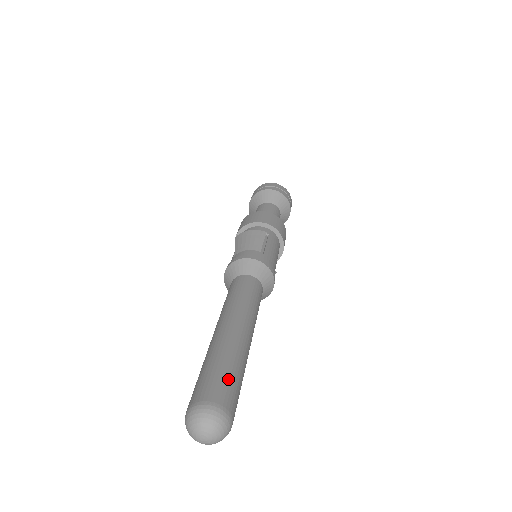
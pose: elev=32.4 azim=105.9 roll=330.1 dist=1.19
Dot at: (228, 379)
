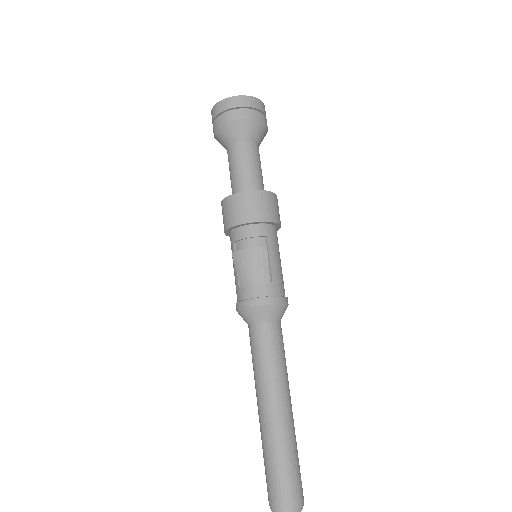
Dot at: (293, 475)
